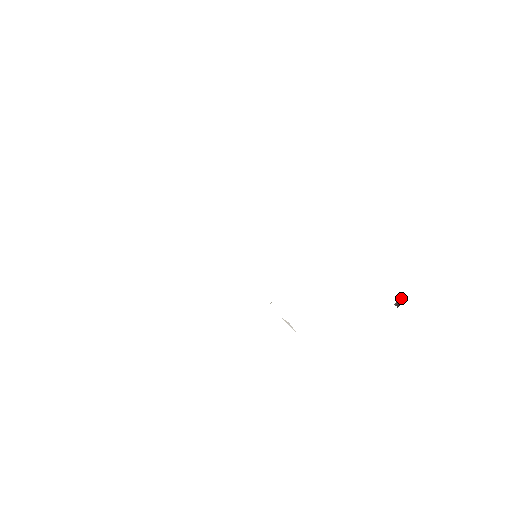
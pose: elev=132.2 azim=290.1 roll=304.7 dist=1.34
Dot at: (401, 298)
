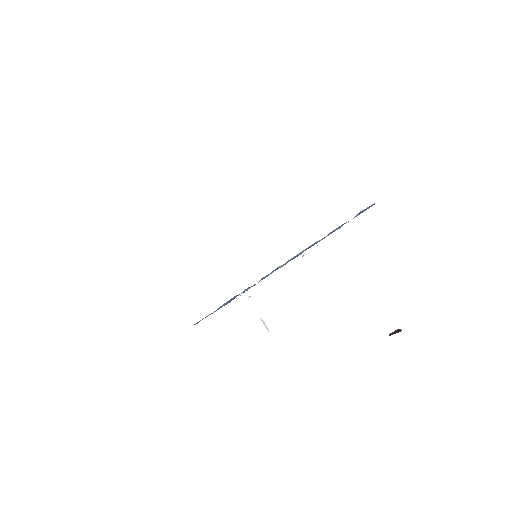
Dot at: (397, 329)
